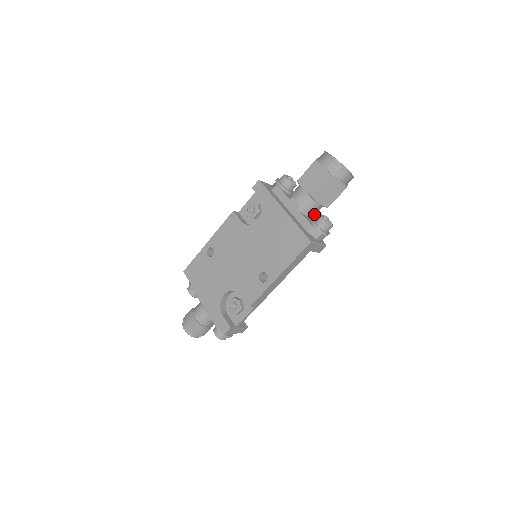
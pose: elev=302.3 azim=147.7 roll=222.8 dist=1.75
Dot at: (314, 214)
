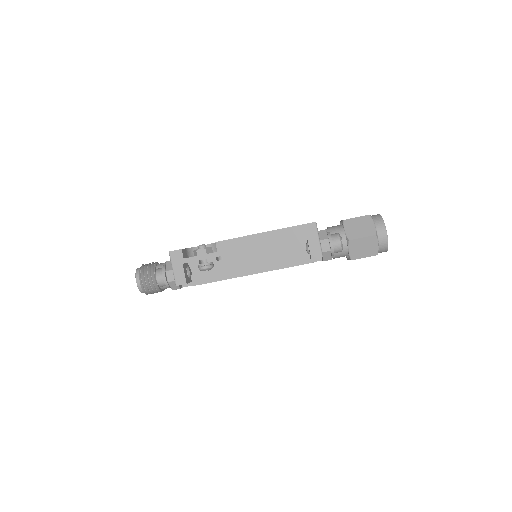
Dot at: occluded
